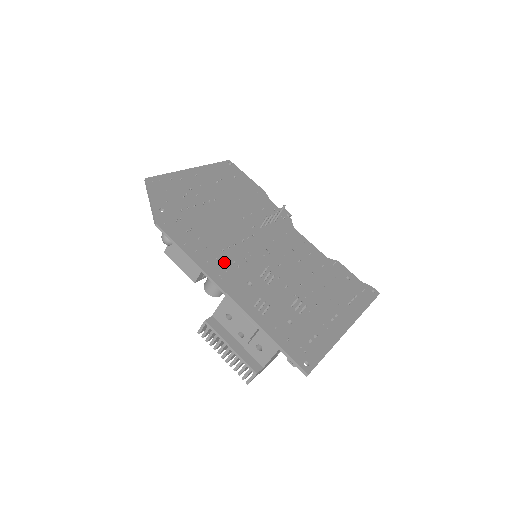
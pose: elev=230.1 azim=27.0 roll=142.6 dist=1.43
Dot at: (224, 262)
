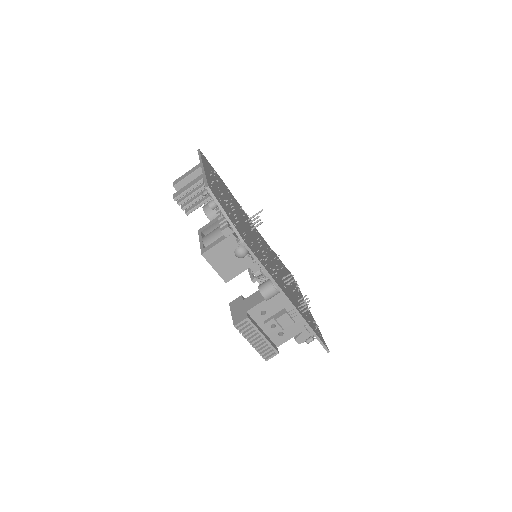
Dot at: (272, 271)
